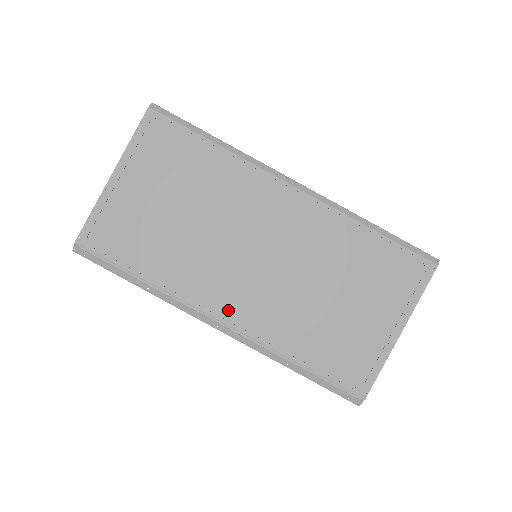
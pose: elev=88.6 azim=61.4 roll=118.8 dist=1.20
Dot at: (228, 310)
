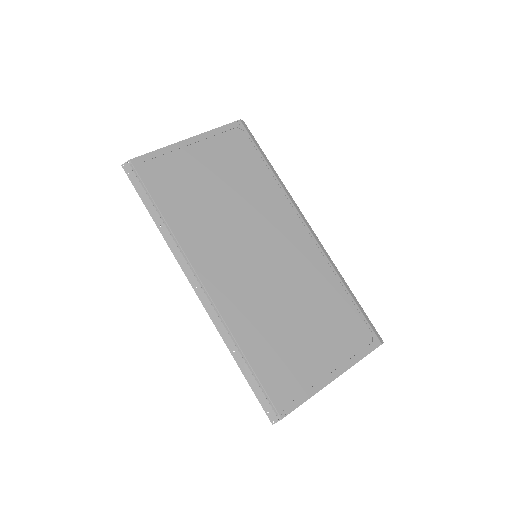
Dot at: (213, 280)
